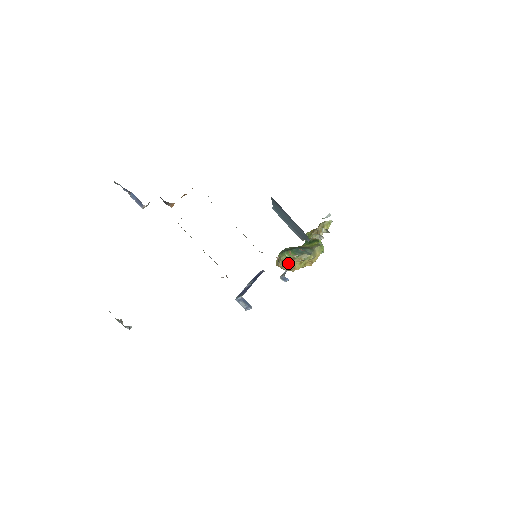
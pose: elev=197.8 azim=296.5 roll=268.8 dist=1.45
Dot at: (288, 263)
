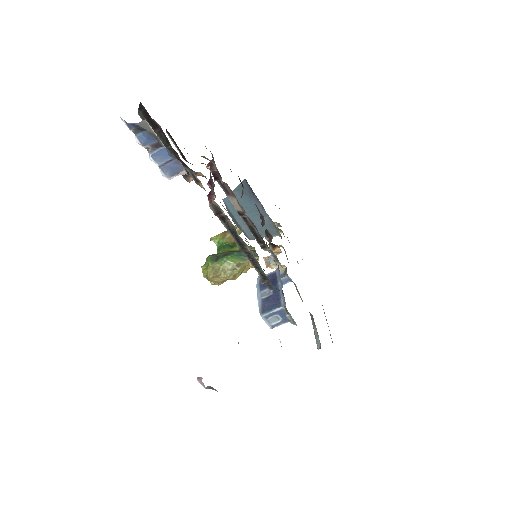
Dot at: (232, 271)
